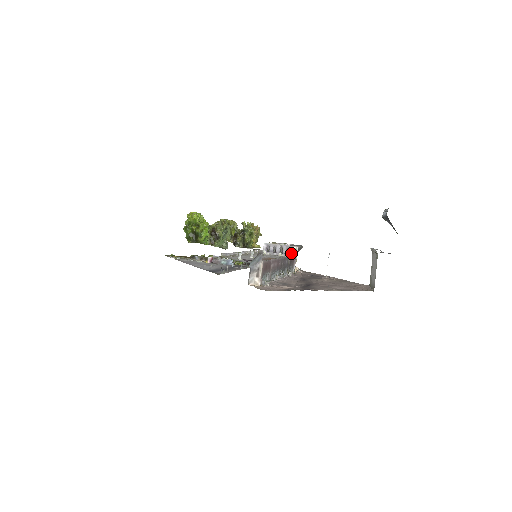
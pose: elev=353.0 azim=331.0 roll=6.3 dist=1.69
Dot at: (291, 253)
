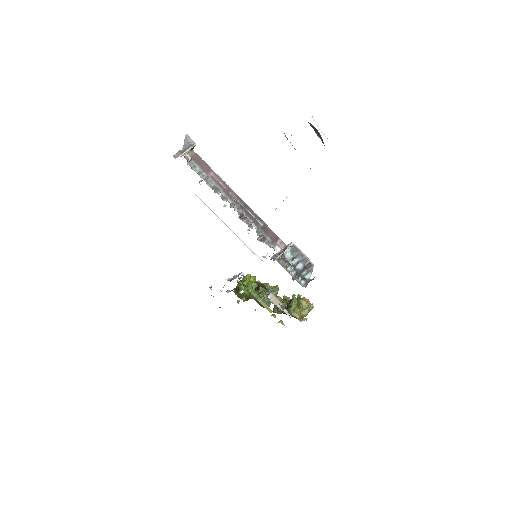
Dot at: (288, 252)
